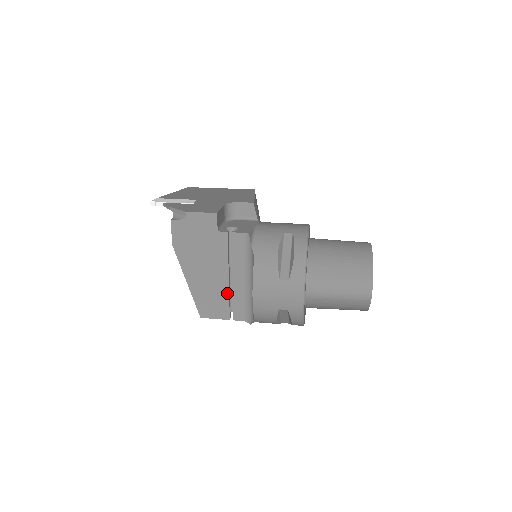
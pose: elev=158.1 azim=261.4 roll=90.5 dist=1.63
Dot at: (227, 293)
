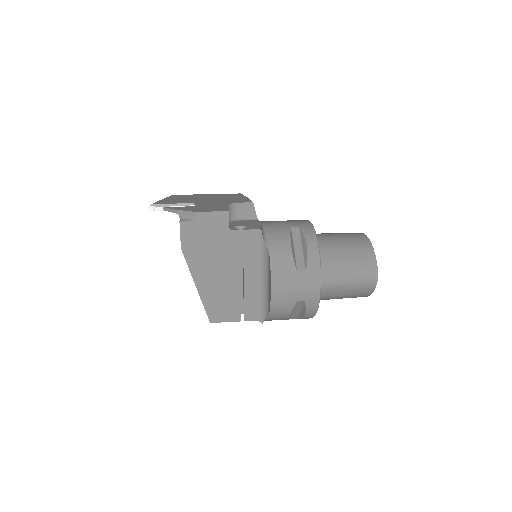
Dot at: (238, 293)
